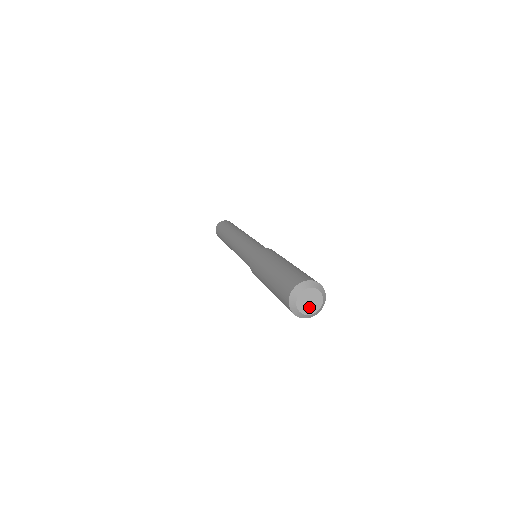
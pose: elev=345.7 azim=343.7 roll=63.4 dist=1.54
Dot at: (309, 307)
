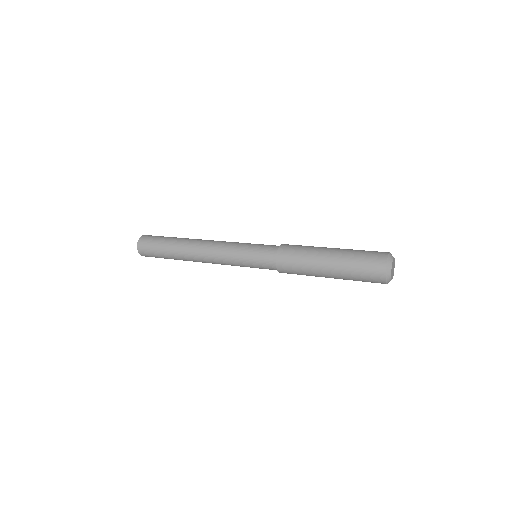
Dot at: (392, 272)
